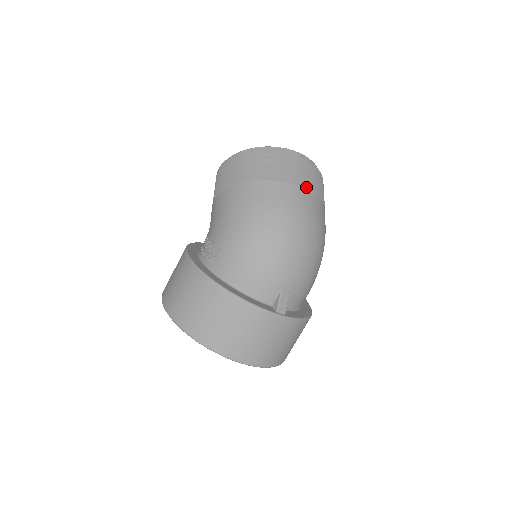
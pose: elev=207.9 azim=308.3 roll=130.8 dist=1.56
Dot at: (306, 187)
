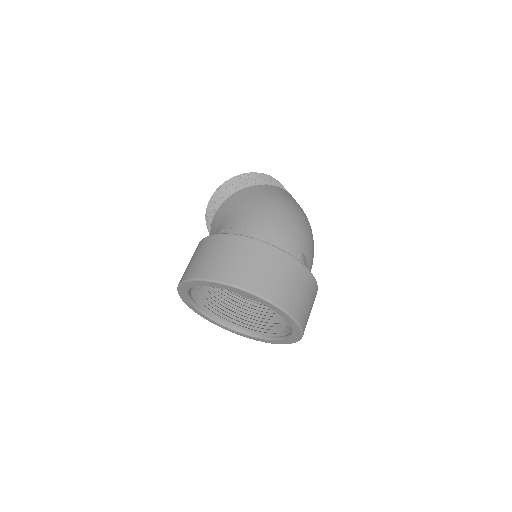
Dot at: occluded
